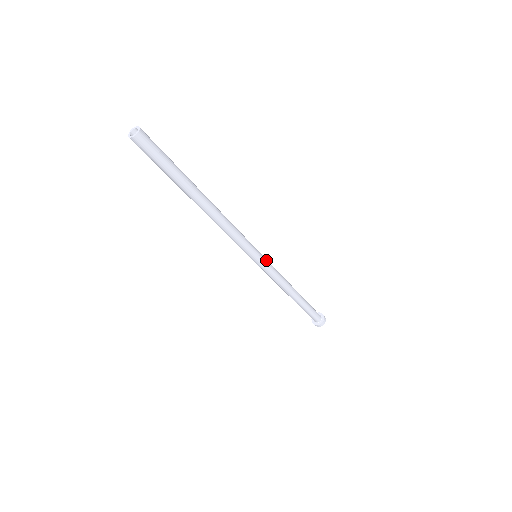
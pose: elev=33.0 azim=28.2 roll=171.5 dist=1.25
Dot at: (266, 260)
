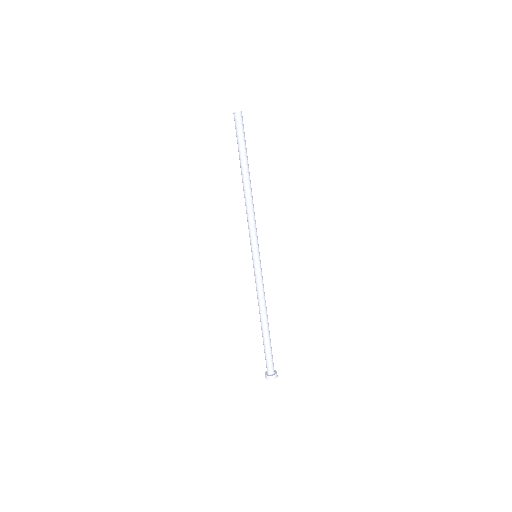
Dot at: occluded
